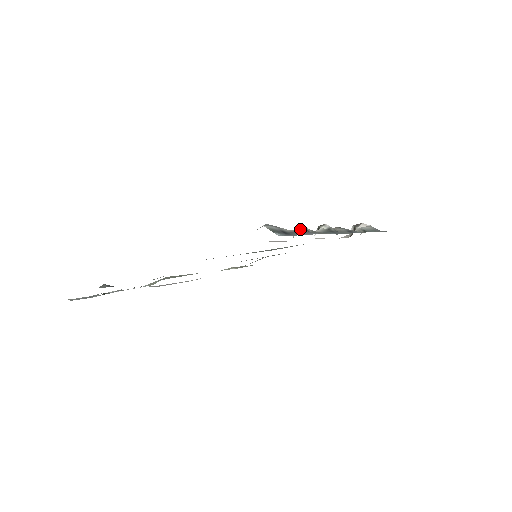
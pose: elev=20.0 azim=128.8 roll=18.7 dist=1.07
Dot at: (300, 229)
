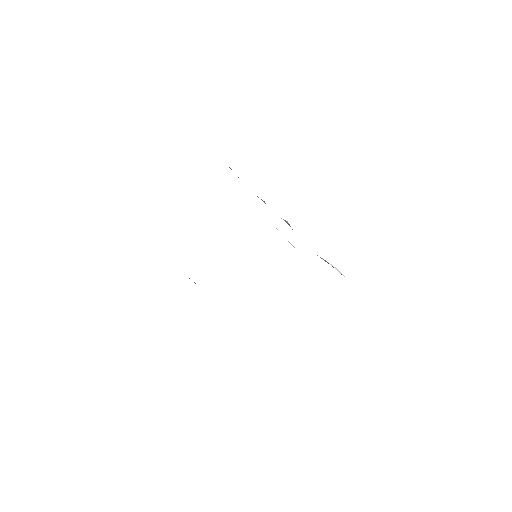
Dot at: occluded
